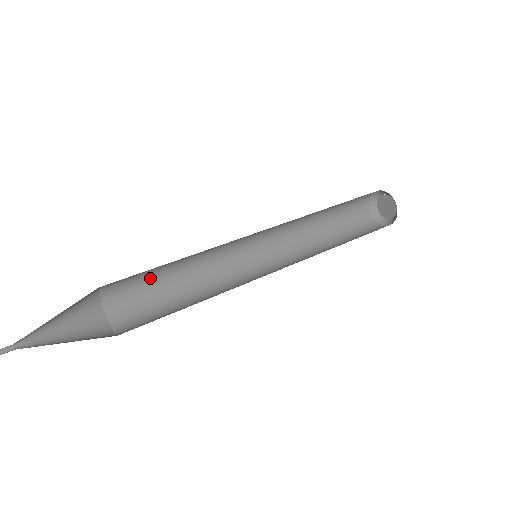
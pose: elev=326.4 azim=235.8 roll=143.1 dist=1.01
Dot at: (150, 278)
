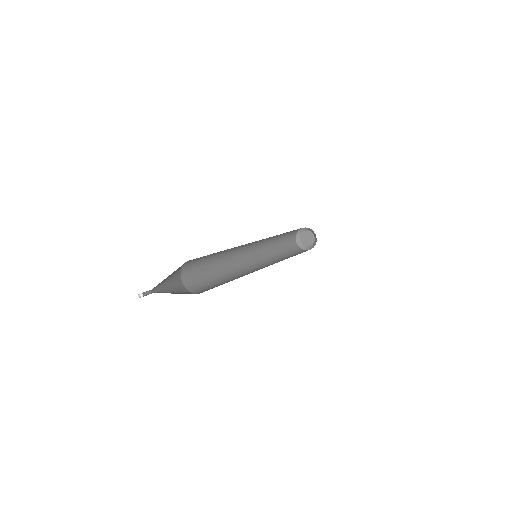
Dot at: (208, 280)
